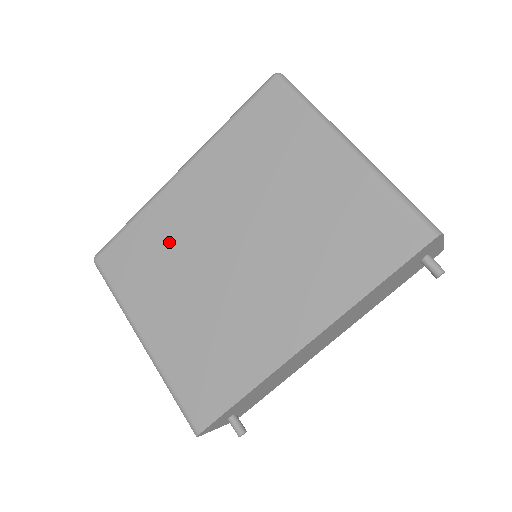
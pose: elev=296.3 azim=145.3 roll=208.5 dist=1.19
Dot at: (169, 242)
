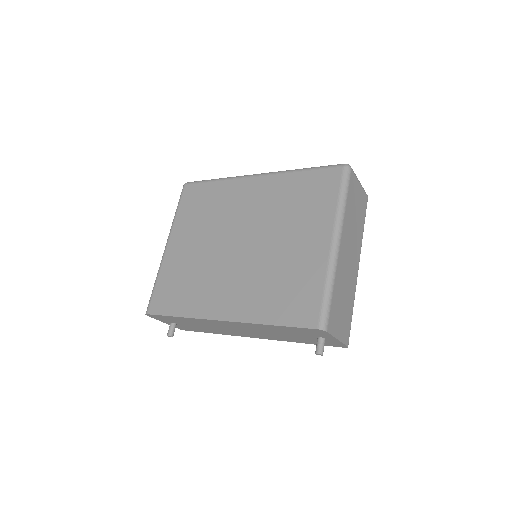
Dot at: (219, 209)
